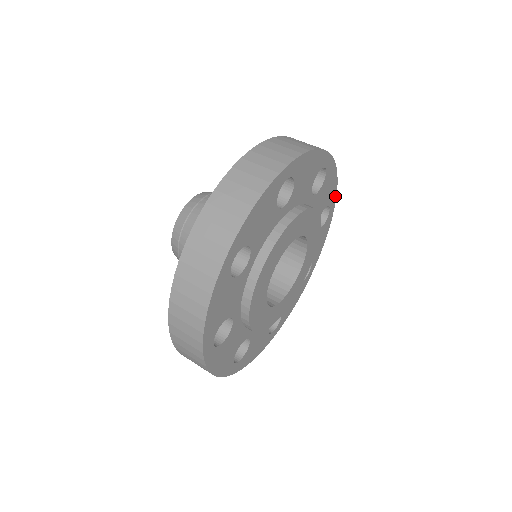
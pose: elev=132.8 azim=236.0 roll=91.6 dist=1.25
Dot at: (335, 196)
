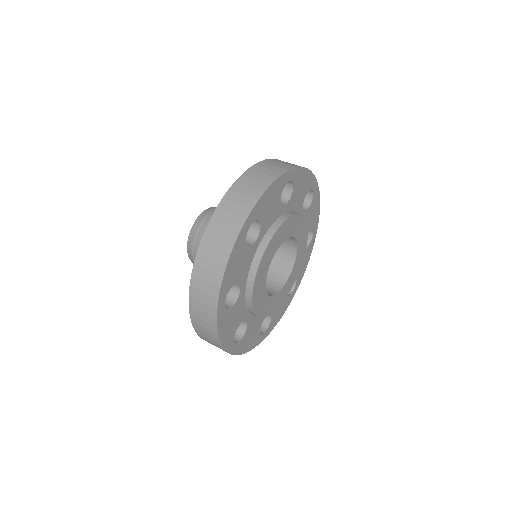
Dot at: (299, 283)
